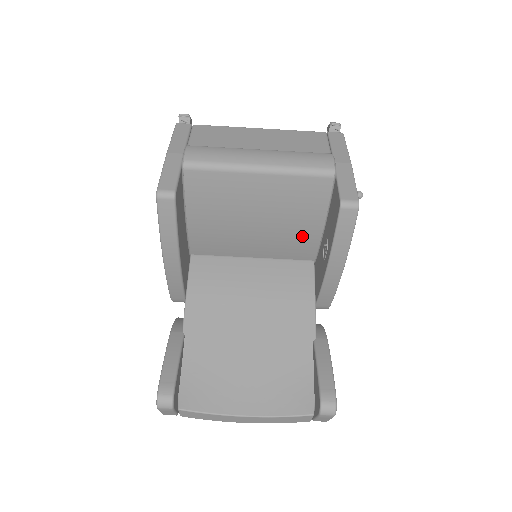
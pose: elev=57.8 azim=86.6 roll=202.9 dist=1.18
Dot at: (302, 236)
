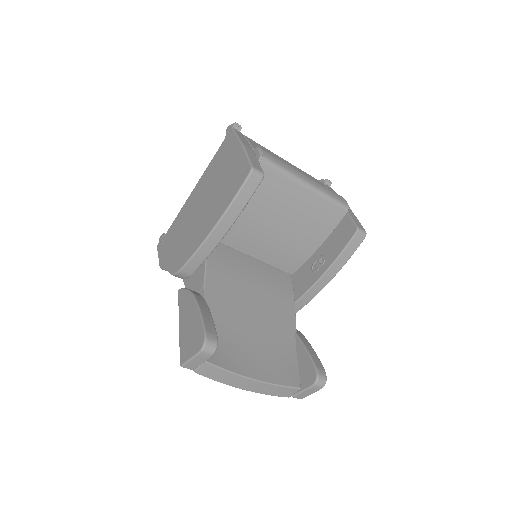
Dot at: (300, 250)
